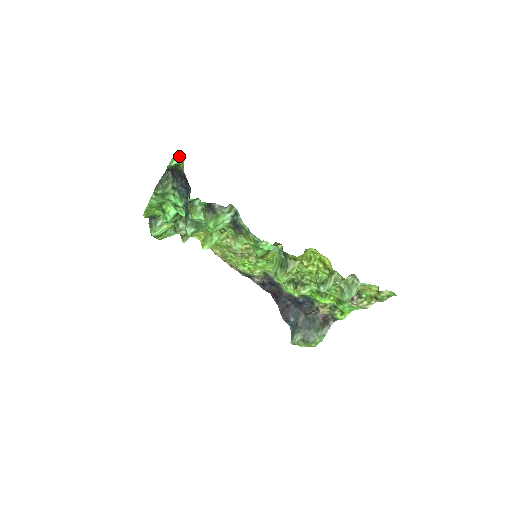
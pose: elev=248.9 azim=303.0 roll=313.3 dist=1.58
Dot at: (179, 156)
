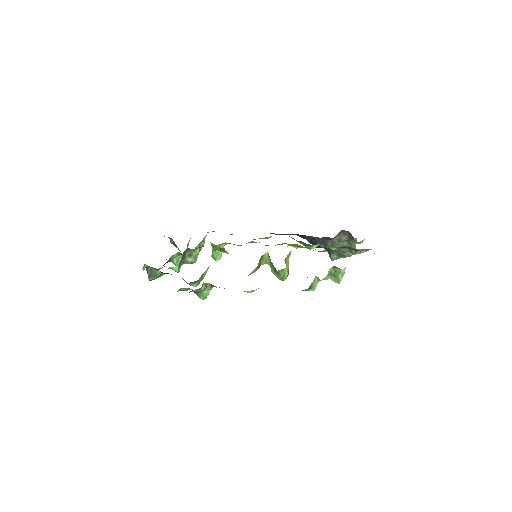
Dot at: (145, 264)
